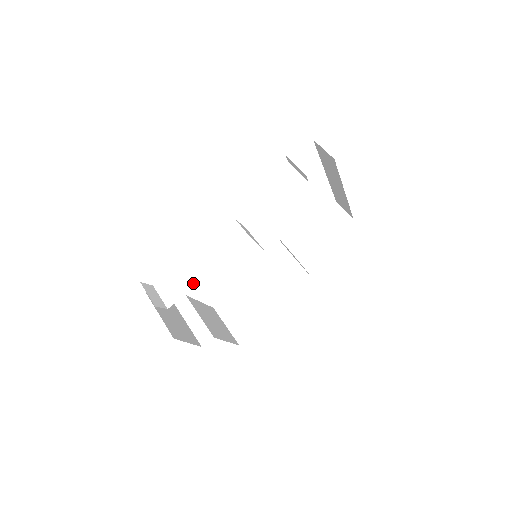
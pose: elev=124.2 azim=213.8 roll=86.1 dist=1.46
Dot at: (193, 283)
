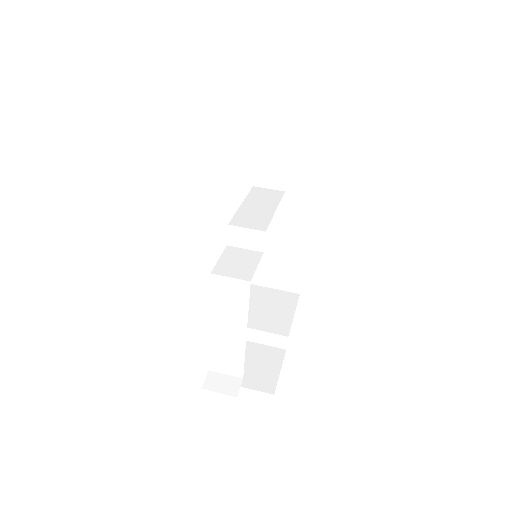
Dot at: (241, 349)
